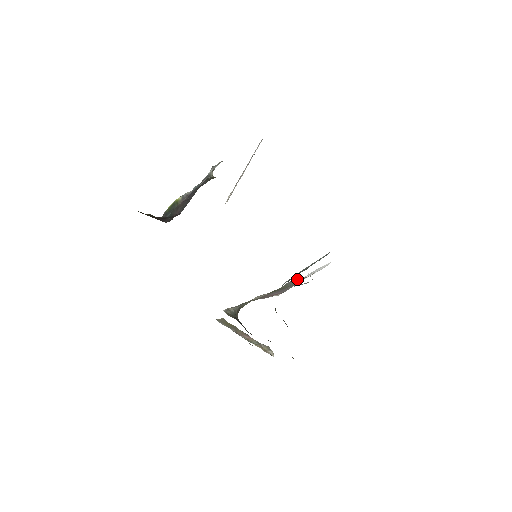
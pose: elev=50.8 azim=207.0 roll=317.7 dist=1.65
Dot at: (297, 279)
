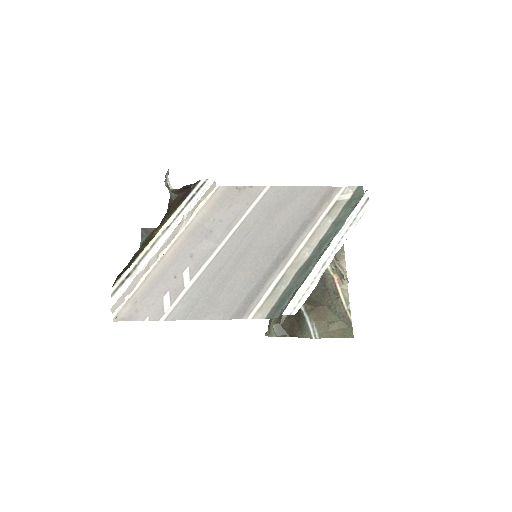
Dot at: occluded
